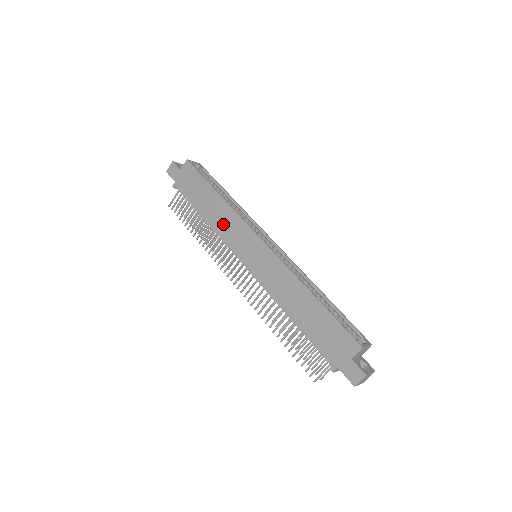
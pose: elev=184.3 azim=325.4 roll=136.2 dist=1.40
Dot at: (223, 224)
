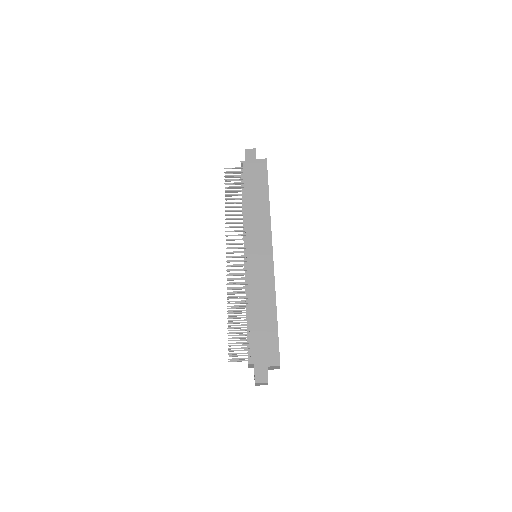
Dot at: (255, 218)
